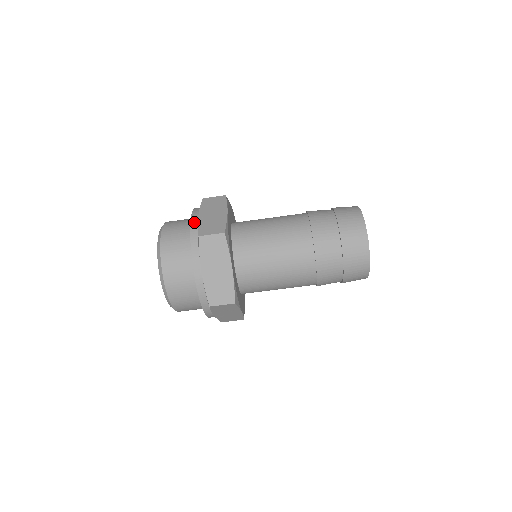
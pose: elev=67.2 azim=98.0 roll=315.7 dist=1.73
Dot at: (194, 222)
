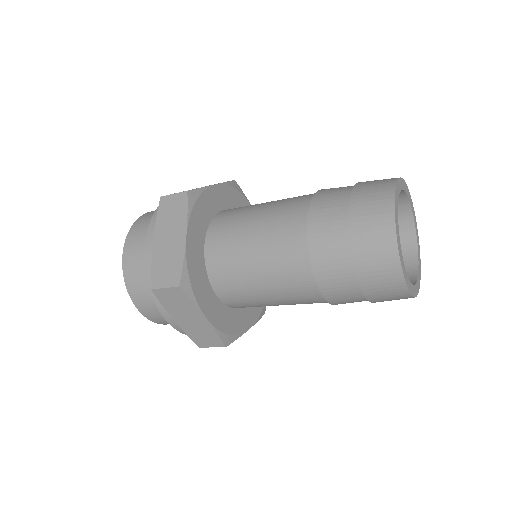
Dot at: (176, 327)
